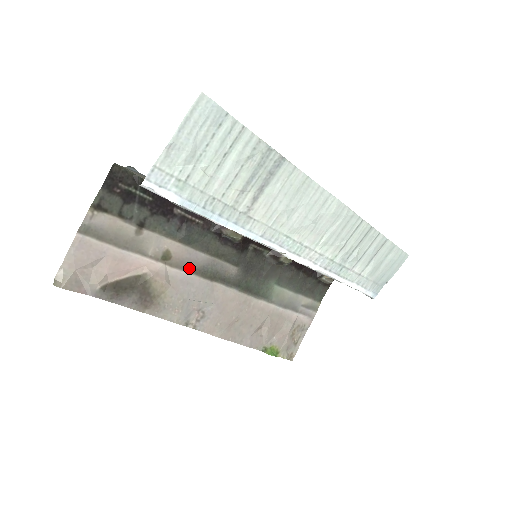
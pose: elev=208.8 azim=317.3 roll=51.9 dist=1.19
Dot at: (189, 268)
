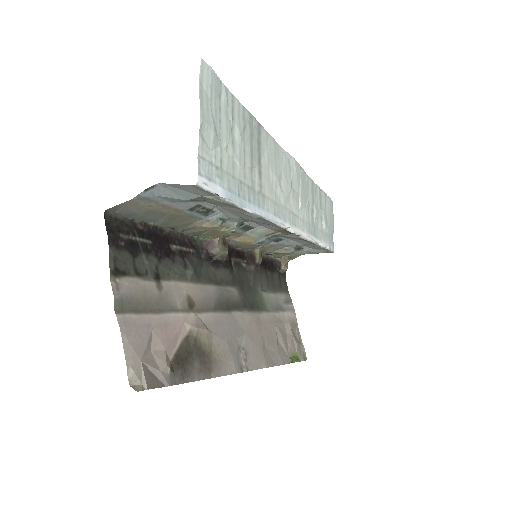
Dot at: (210, 307)
